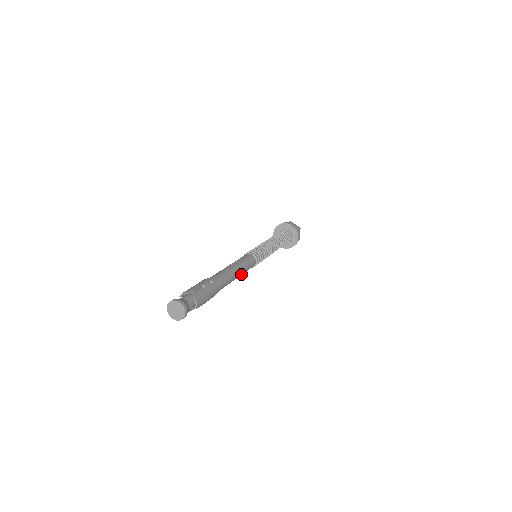
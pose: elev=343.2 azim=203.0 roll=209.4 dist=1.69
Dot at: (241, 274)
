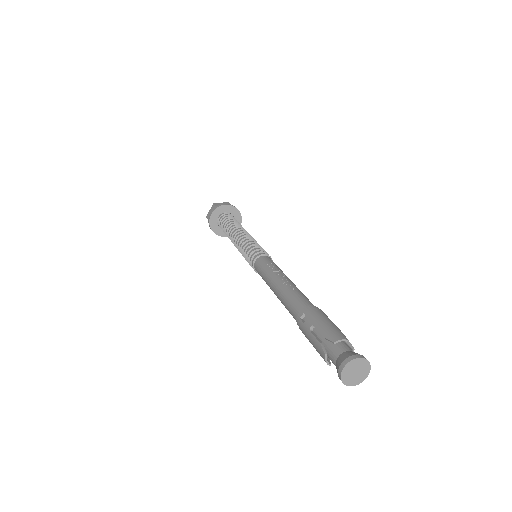
Dot at: occluded
